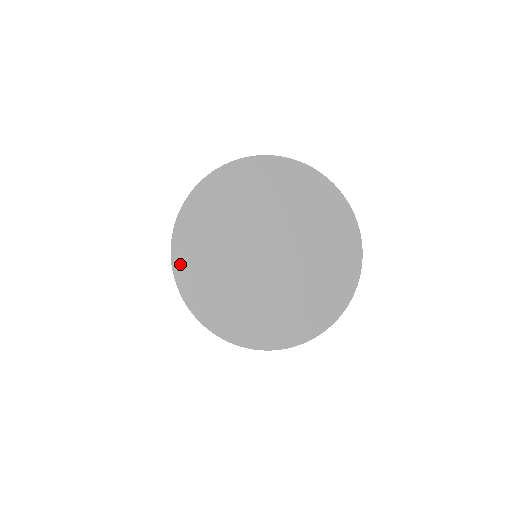
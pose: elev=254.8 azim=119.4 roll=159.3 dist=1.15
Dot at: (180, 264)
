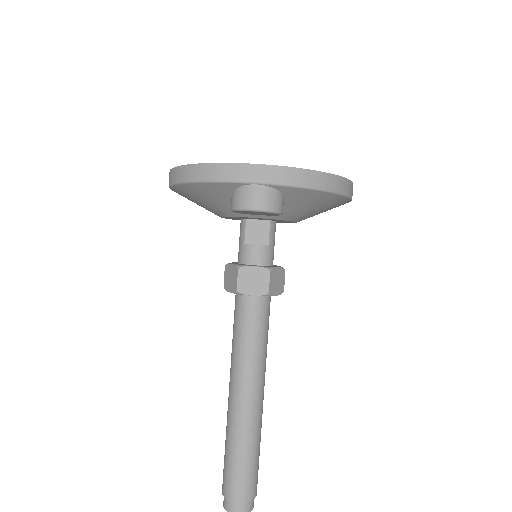
Dot at: occluded
